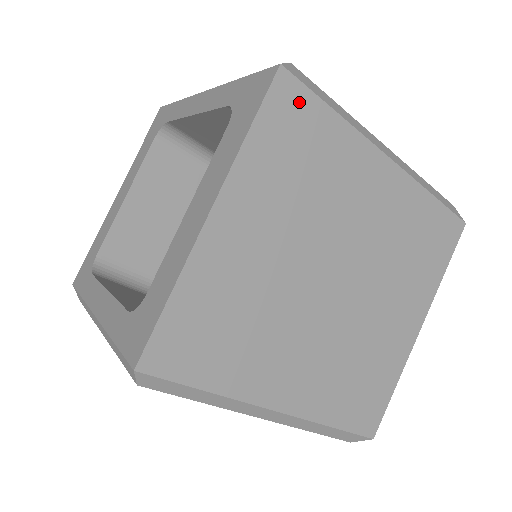
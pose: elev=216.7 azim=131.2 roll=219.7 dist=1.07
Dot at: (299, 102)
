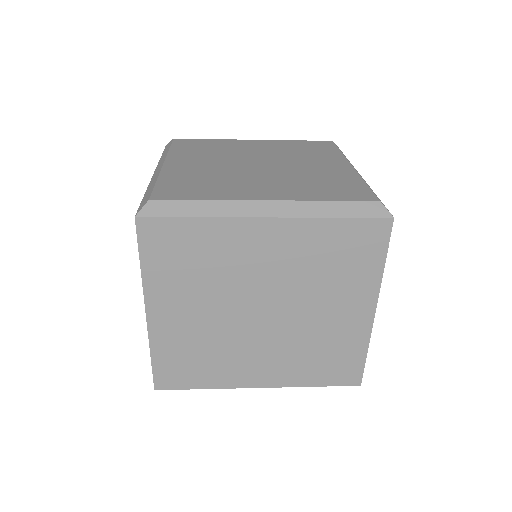
Dot at: (163, 229)
